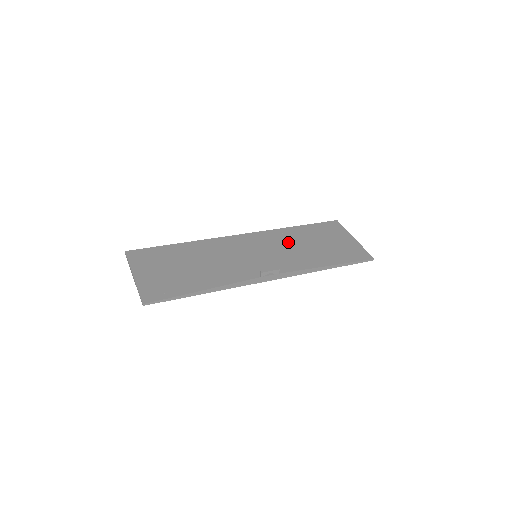
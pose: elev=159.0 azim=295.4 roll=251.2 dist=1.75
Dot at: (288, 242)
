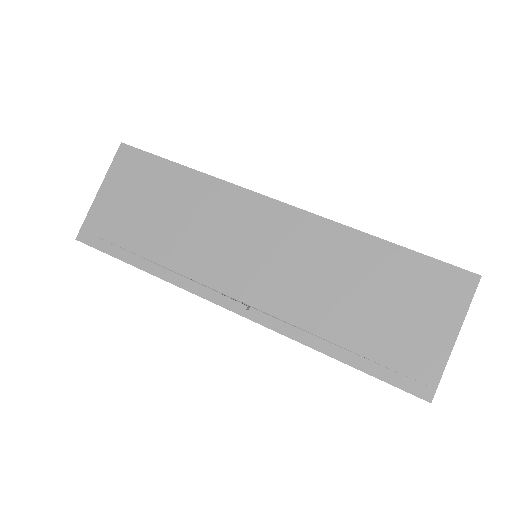
Dot at: (328, 264)
